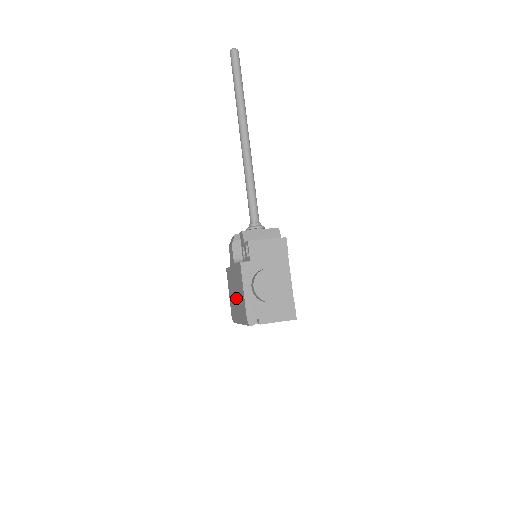
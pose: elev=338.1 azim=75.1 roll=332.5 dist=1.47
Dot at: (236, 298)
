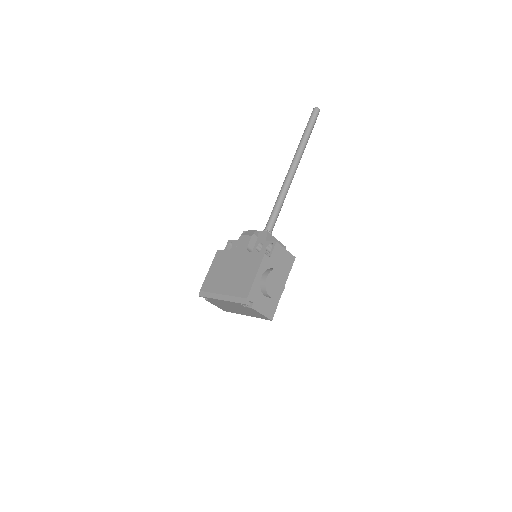
Dot at: (229, 277)
